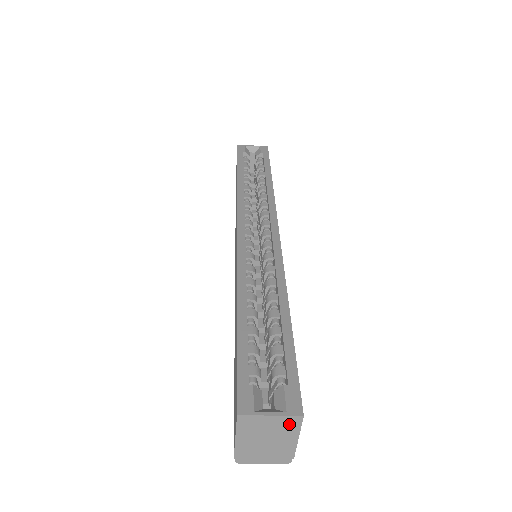
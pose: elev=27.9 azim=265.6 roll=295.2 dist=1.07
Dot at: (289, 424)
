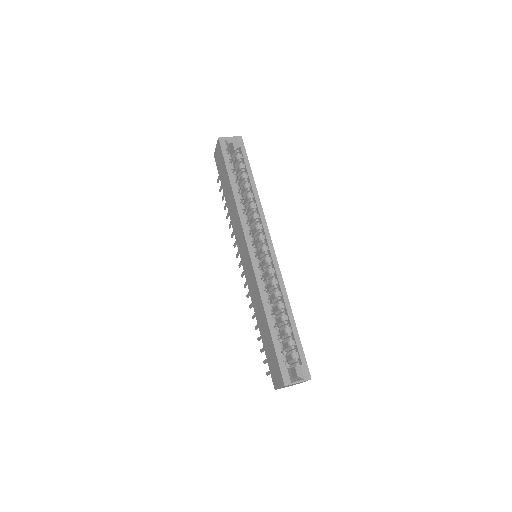
Dot at: (304, 381)
